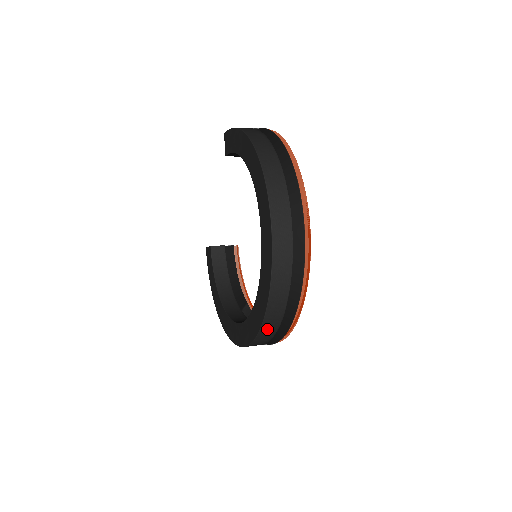
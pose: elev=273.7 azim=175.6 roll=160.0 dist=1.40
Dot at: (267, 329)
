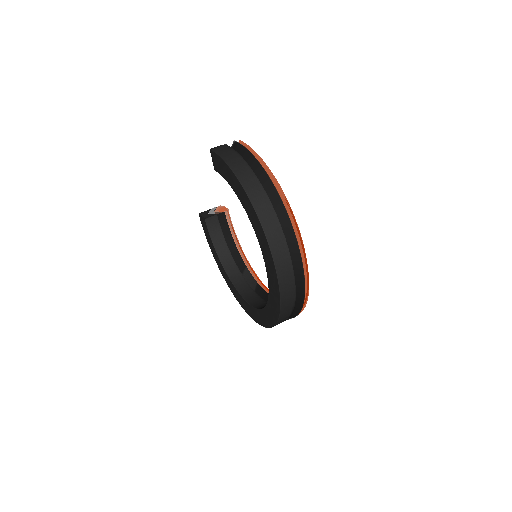
Dot at: occluded
